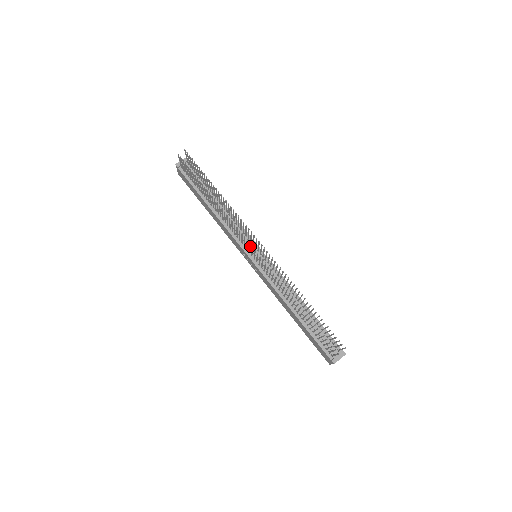
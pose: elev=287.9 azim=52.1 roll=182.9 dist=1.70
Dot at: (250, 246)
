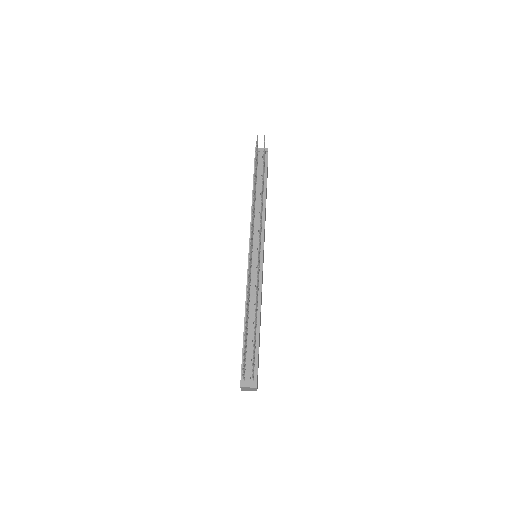
Dot at: (257, 244)
